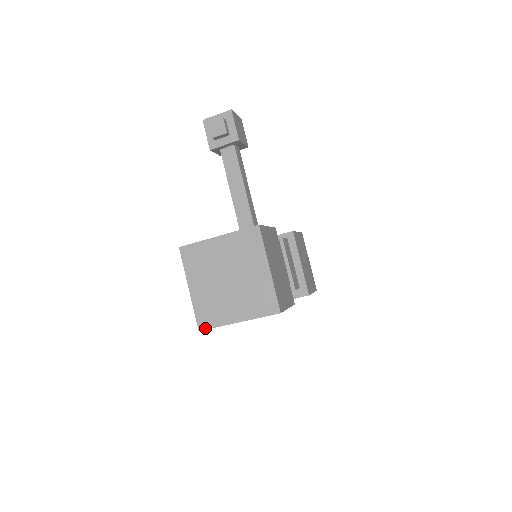
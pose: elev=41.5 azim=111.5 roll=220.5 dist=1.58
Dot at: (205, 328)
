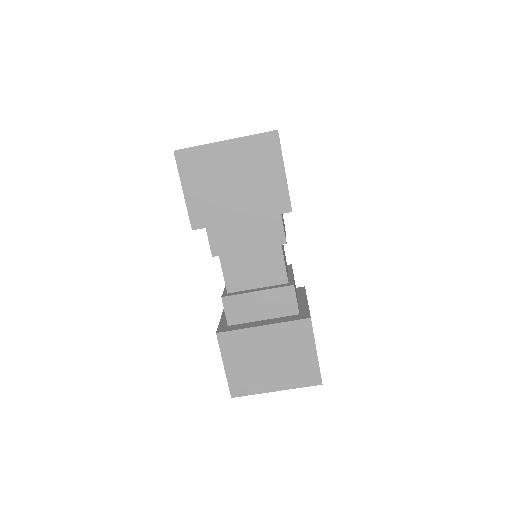
Dot at: (183, 149)
